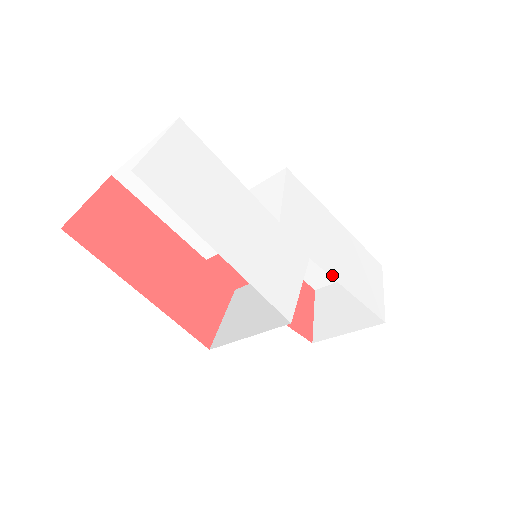
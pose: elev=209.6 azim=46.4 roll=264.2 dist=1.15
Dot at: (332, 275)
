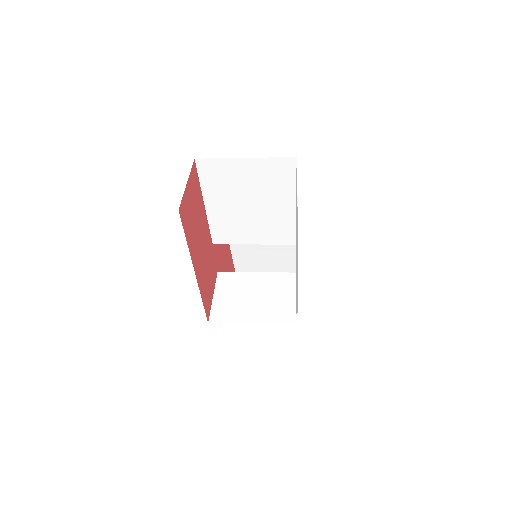
Dot at: occluded
